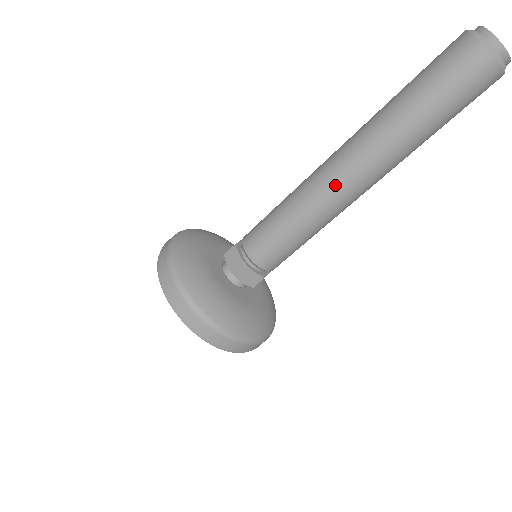
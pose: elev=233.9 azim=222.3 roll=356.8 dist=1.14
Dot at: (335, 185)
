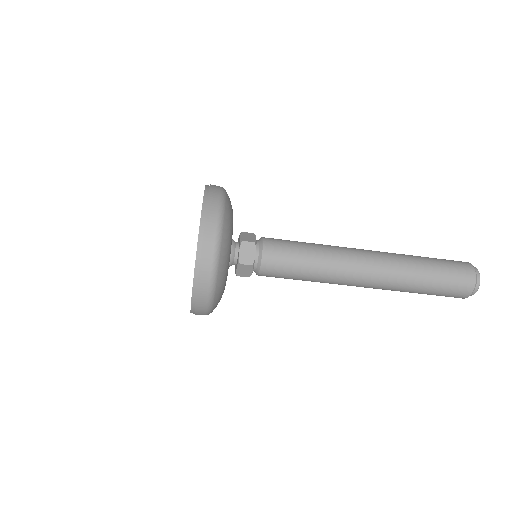
Dot at: (356, 256)
